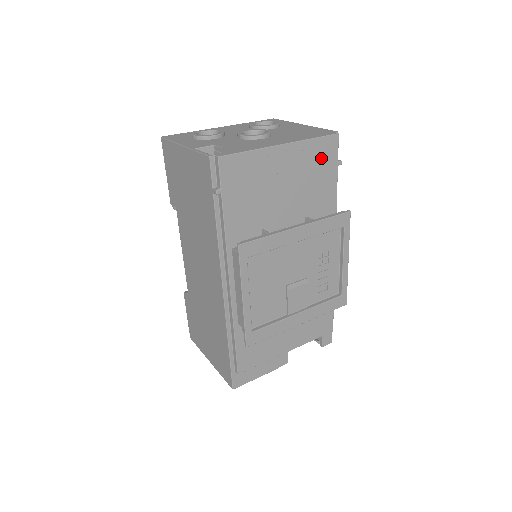
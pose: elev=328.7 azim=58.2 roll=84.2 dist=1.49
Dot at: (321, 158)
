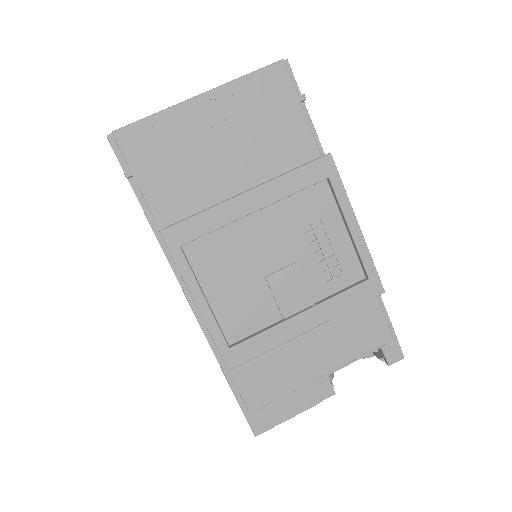
Dot at: (268, 98)
